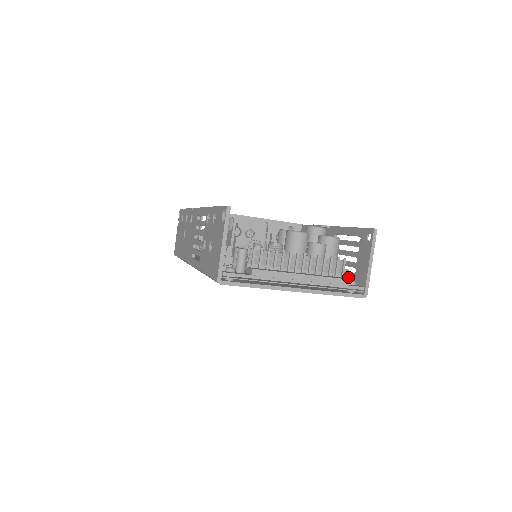
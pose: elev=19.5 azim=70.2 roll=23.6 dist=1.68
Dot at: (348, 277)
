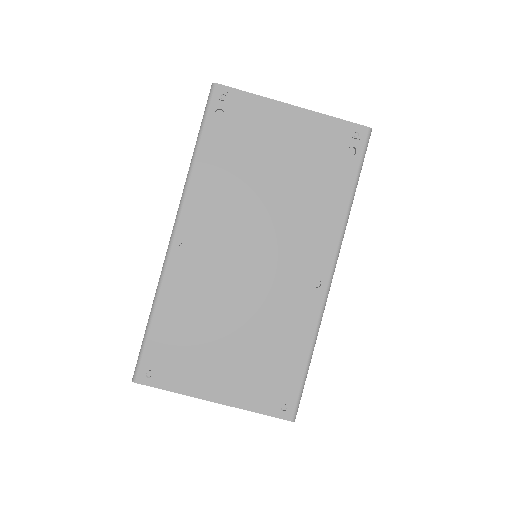
Dot at: occluded
